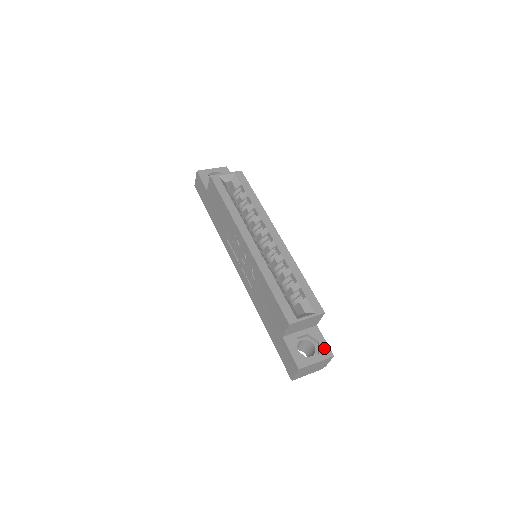
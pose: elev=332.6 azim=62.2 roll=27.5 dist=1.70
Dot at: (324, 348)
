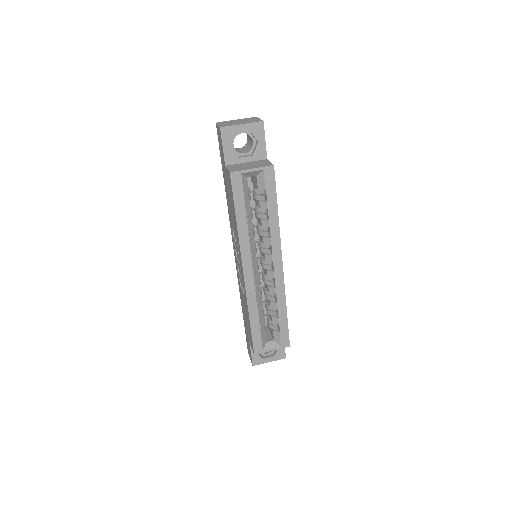
Dot at: (281, 352)
